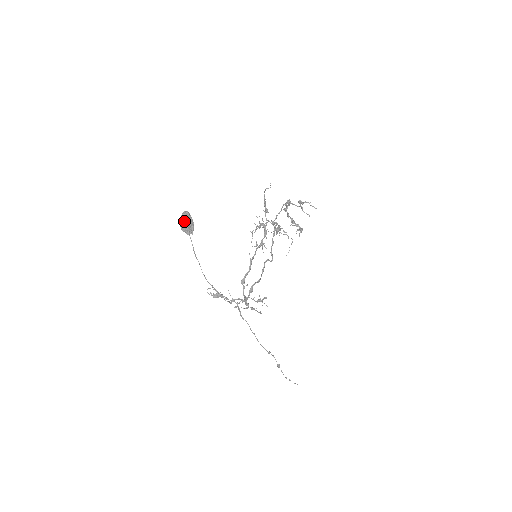
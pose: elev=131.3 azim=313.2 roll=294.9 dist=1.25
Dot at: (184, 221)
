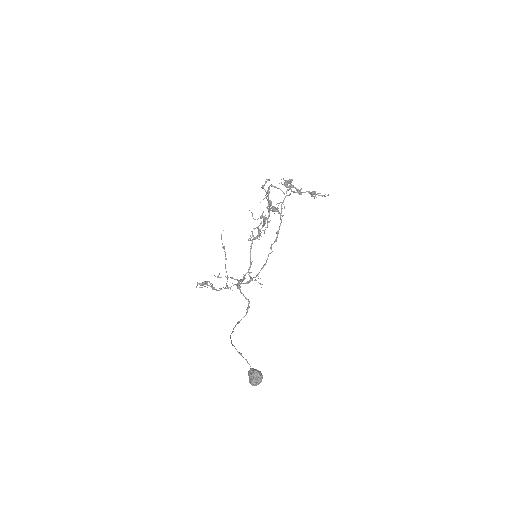
Dot at: occluded
